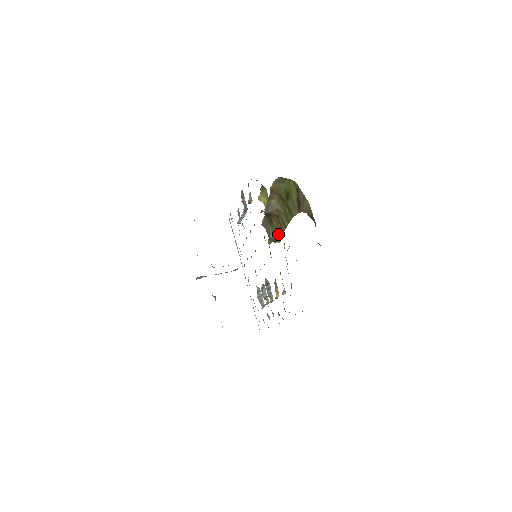
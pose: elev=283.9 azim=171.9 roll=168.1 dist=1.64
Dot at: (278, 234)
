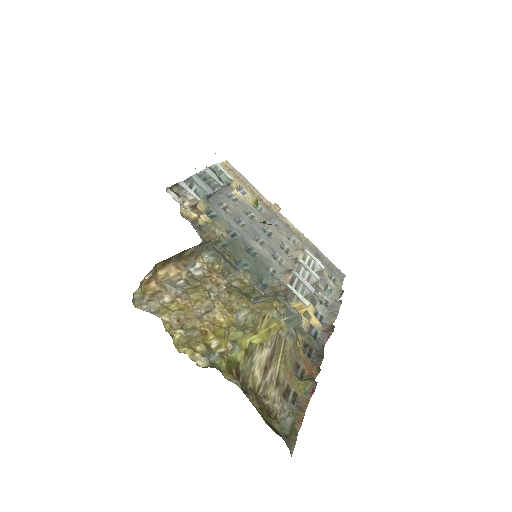
Dot at: occluded
